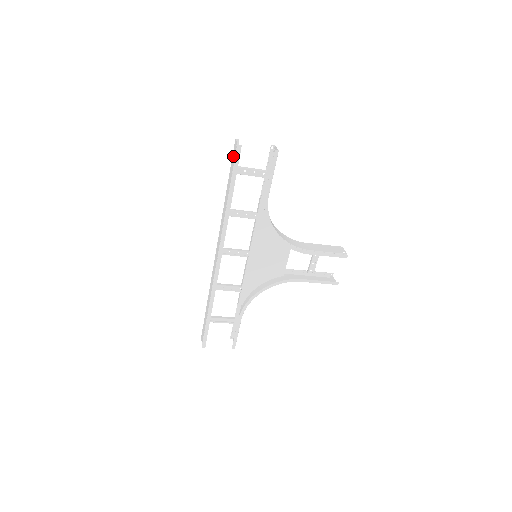
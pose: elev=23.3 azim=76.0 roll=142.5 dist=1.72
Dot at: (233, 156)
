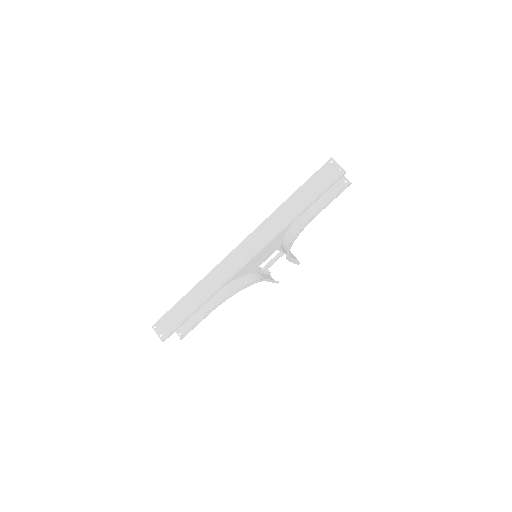
Dot at: (324, 174)
